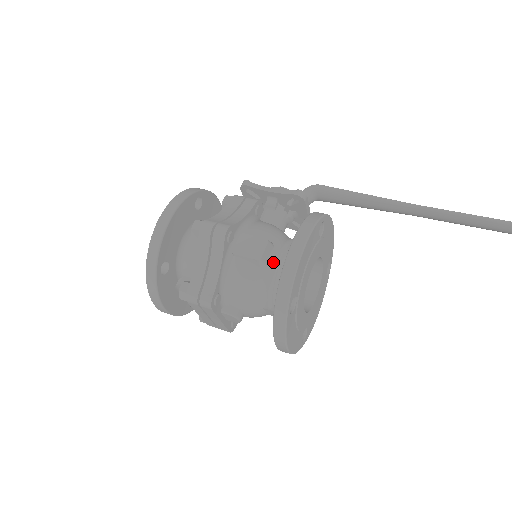
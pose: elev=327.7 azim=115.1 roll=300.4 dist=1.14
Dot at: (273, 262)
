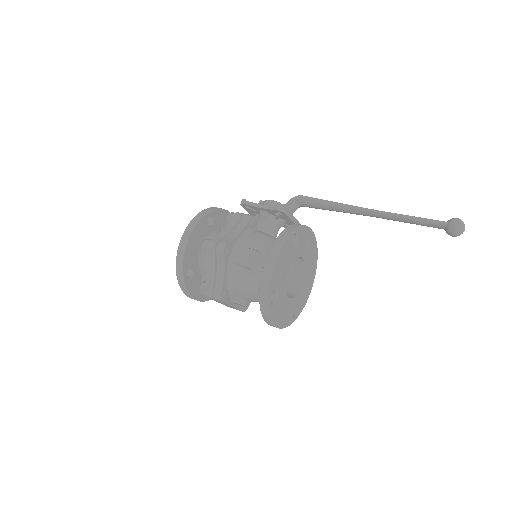
Dot at: (261, 266)
